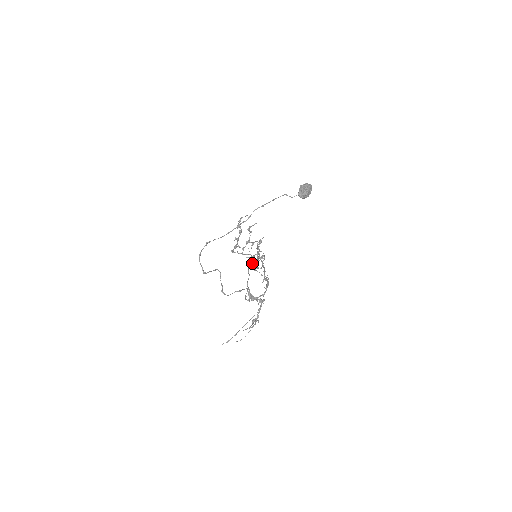
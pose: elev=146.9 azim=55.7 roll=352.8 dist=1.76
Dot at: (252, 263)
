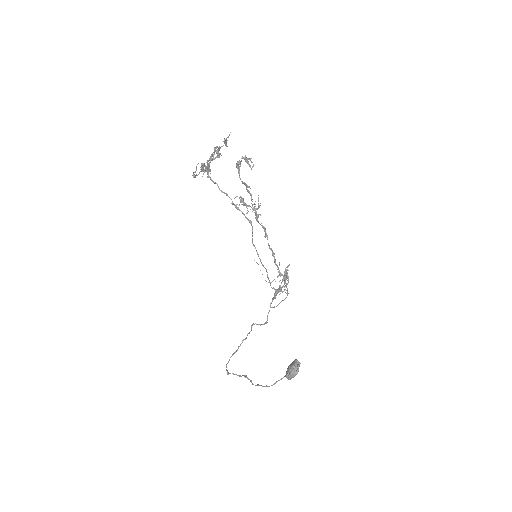
Dot at: (251, 224)
